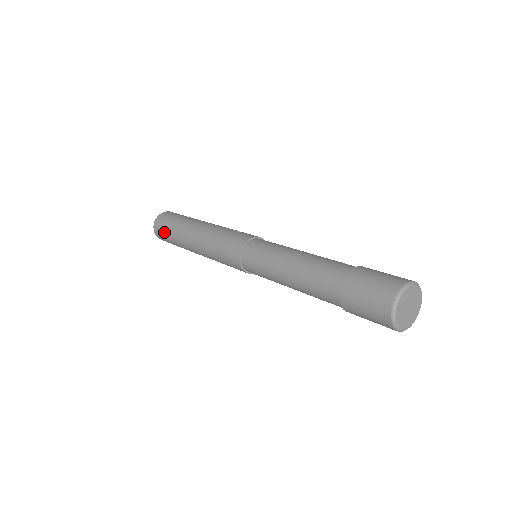
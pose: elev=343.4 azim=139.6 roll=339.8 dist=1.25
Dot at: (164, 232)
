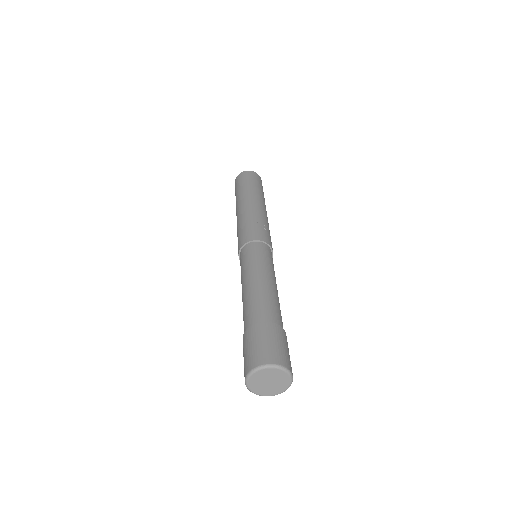
Dot at: (235, 191)
